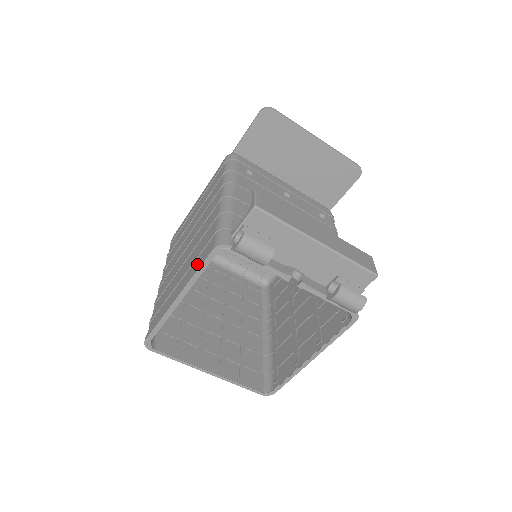
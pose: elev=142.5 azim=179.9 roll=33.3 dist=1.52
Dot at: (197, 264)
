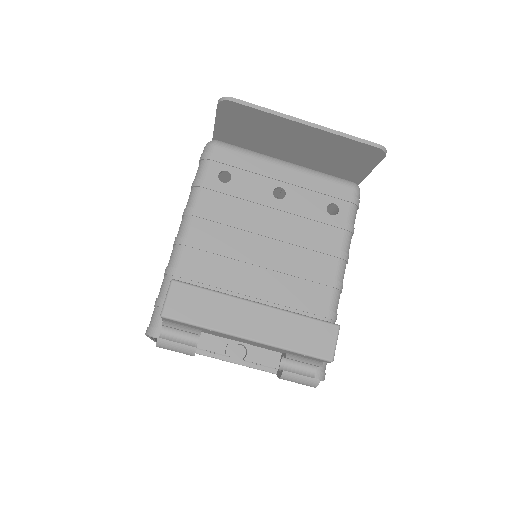
Dot at: occluded
